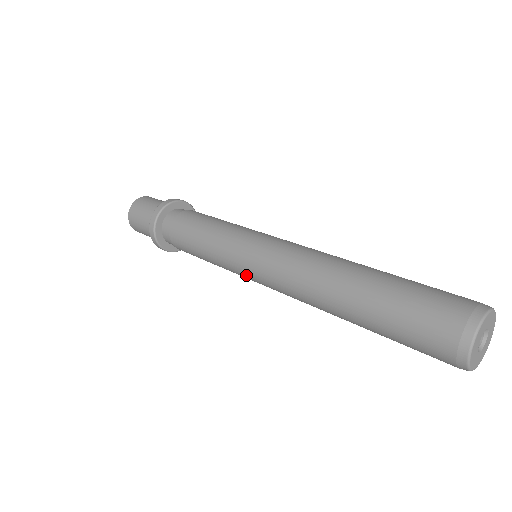
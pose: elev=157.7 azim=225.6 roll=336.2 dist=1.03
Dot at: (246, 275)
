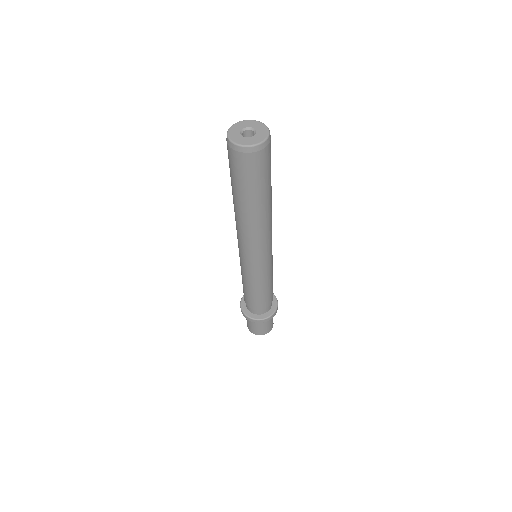
Dot at: (254, 266)
